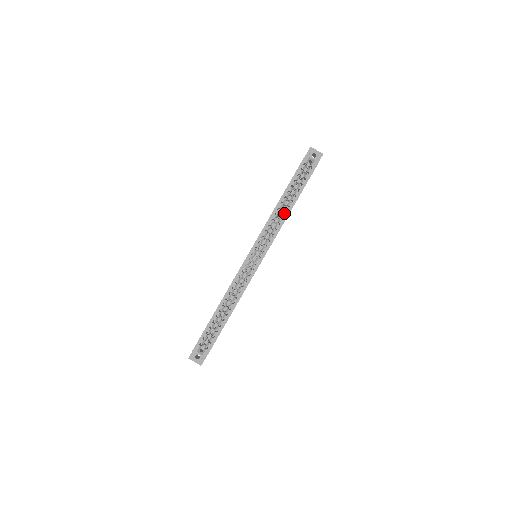
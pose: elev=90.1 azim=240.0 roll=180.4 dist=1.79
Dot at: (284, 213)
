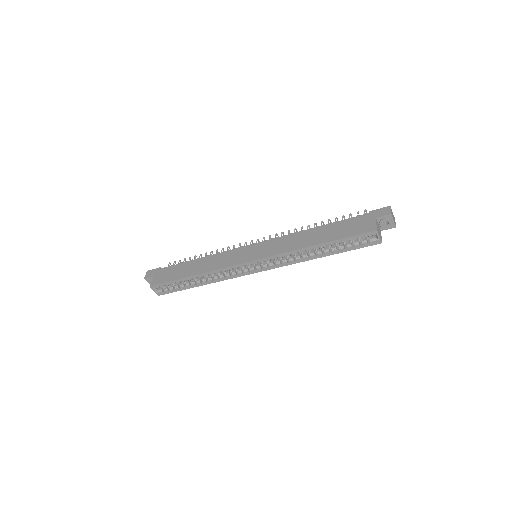
Dot at: (308, 254)
